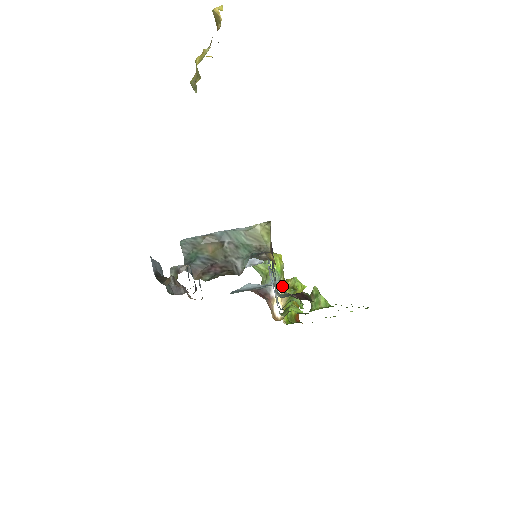
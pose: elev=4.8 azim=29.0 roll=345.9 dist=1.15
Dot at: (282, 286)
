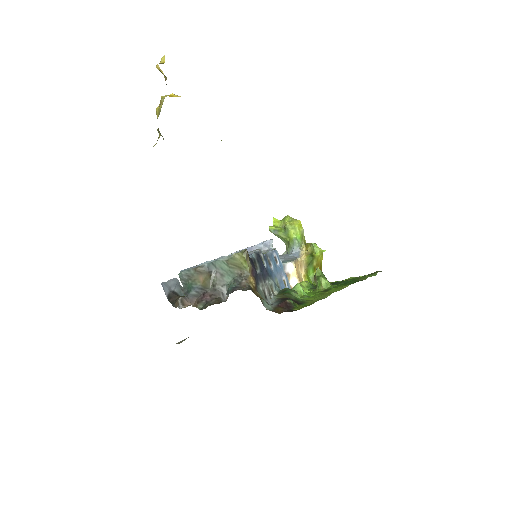
Dot at: (302, 253)
